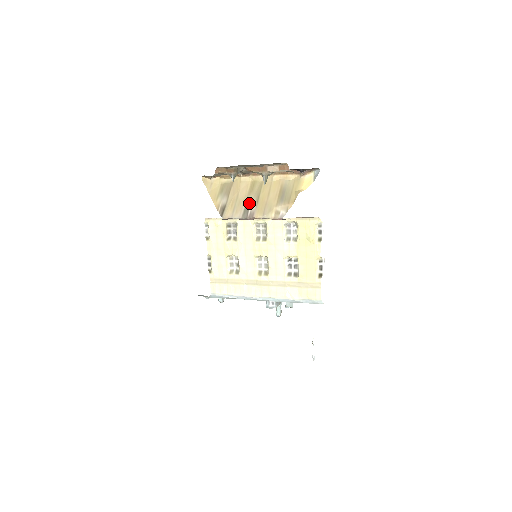
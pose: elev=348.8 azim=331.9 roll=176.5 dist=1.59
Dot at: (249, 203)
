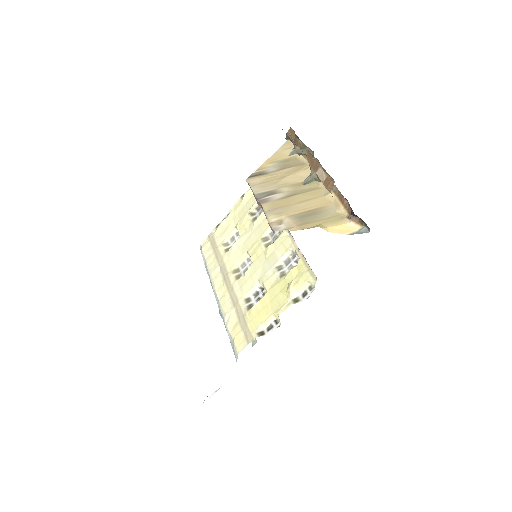
Dot at: (280, 191)
